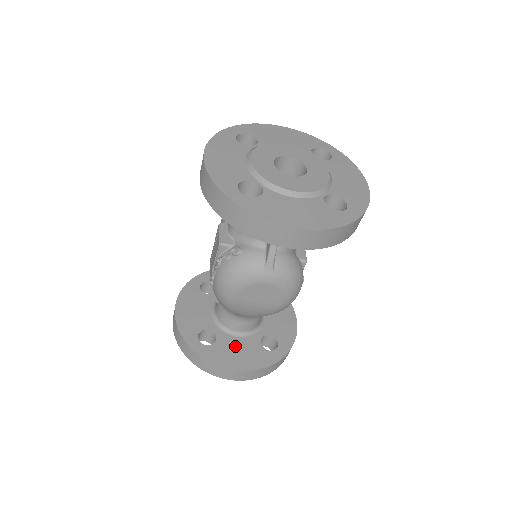
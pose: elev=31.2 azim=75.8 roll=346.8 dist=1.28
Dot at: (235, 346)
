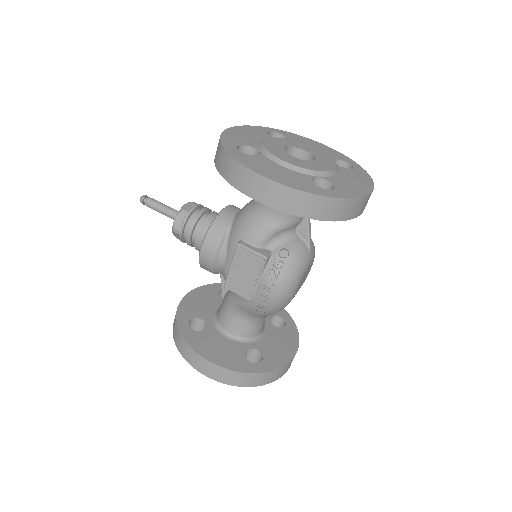
Dot at: (272, 343)
